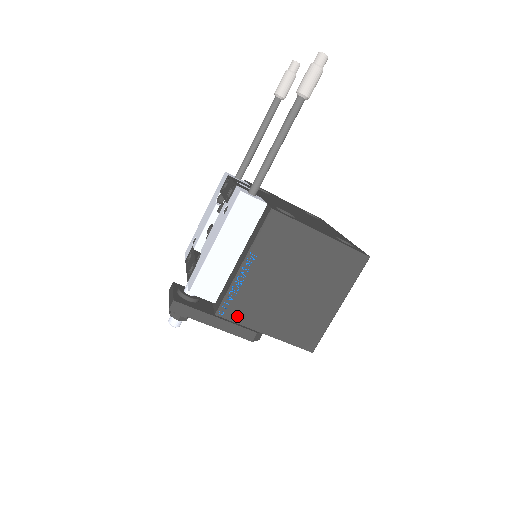
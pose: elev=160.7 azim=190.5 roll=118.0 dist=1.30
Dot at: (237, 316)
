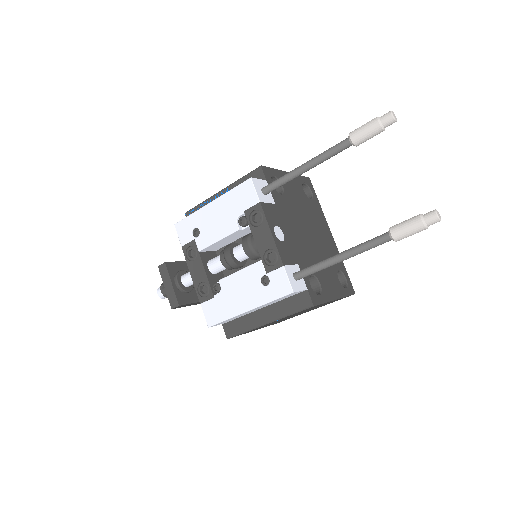
Dot at: occluded
